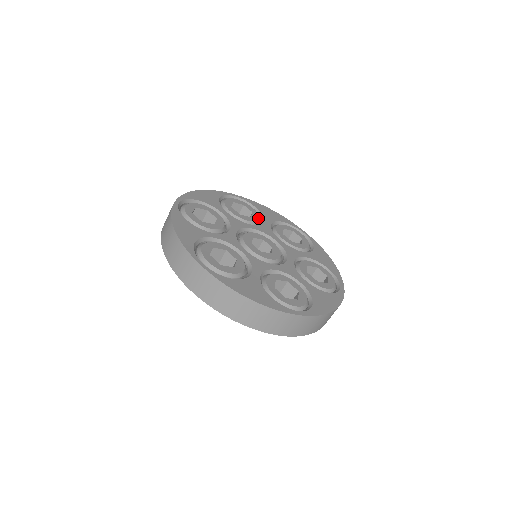
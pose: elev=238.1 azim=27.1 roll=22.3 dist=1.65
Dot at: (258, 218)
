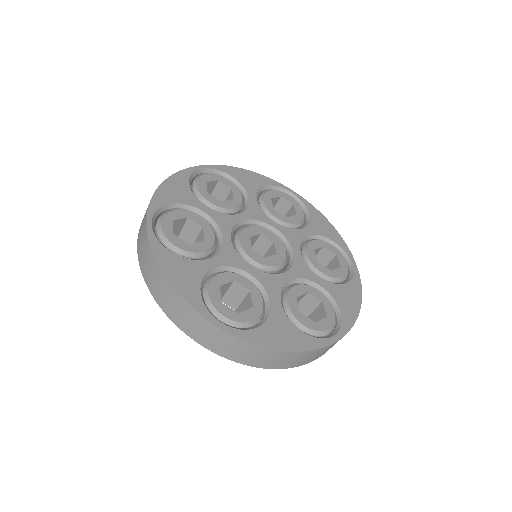
Dot at: (297, 222)
